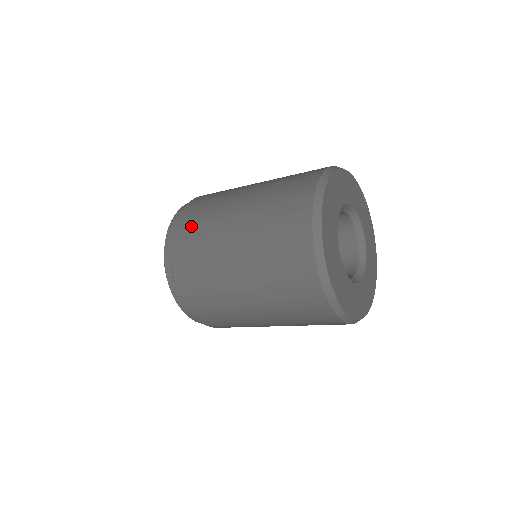
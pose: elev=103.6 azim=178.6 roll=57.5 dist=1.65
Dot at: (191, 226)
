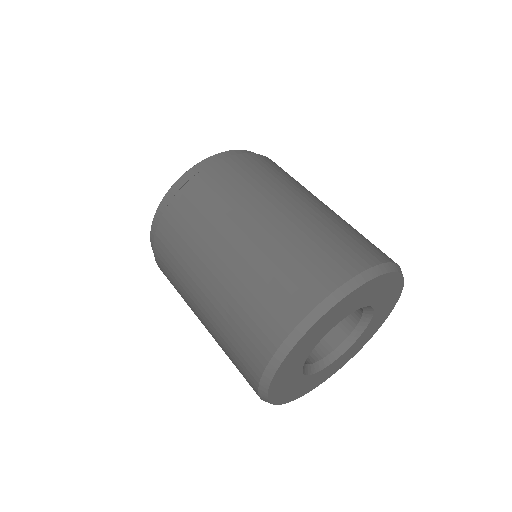
Dot at: (217, 185)
